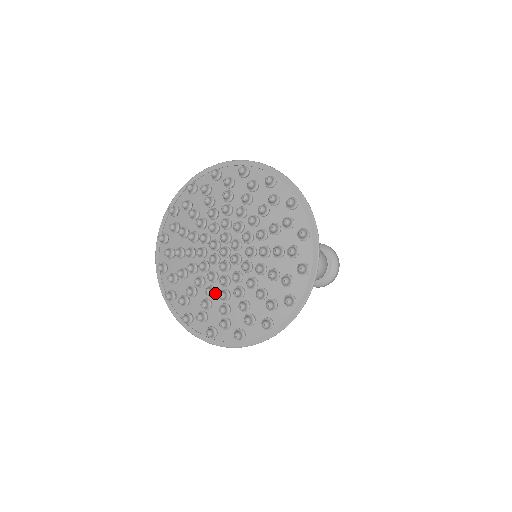
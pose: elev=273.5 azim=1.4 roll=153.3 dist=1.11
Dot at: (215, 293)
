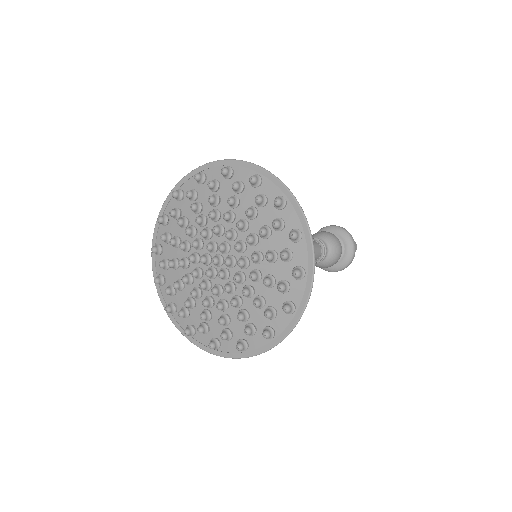
Dot at: (227, 305)
